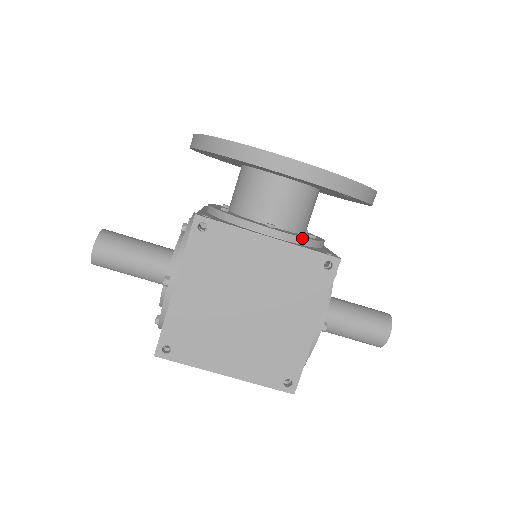
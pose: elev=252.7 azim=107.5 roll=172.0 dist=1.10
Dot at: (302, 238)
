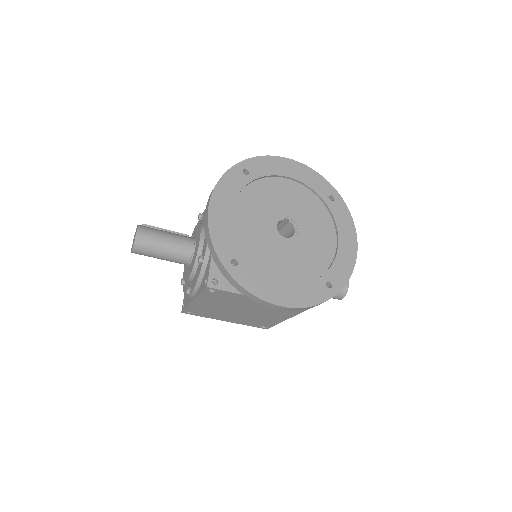
Dot at: occluded
